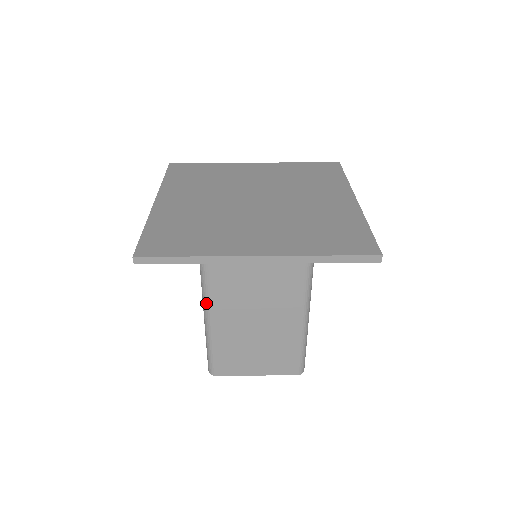
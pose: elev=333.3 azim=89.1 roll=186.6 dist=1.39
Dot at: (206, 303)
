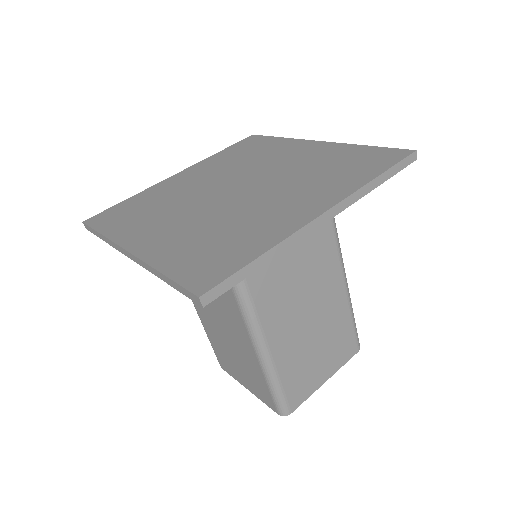
Dot at: (256, 329)
